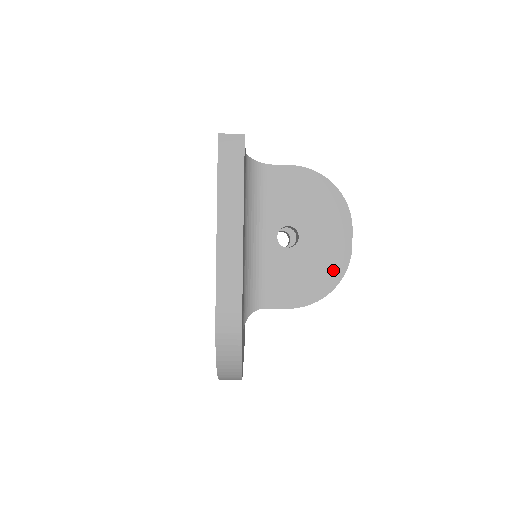
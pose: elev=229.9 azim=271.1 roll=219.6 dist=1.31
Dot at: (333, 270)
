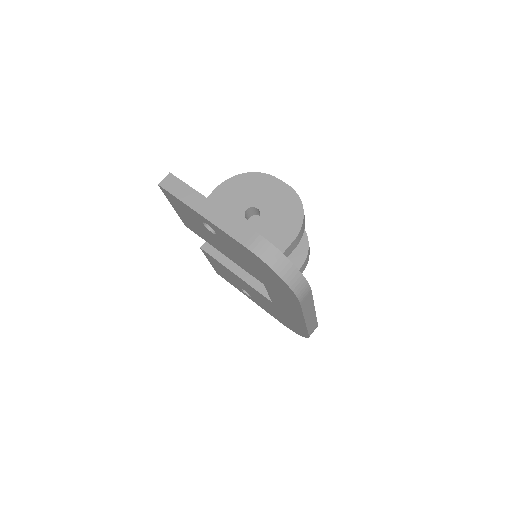
Dot at: (292, 202)
